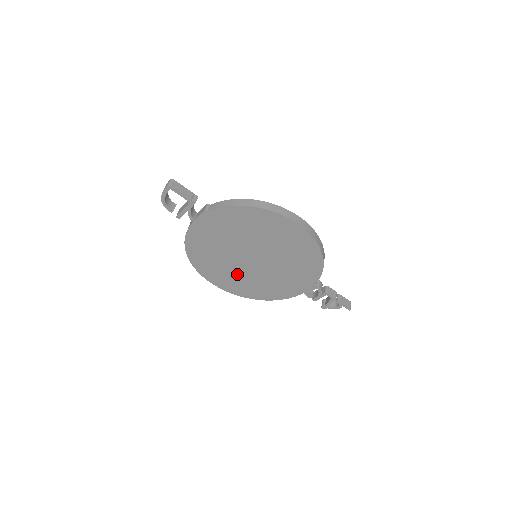
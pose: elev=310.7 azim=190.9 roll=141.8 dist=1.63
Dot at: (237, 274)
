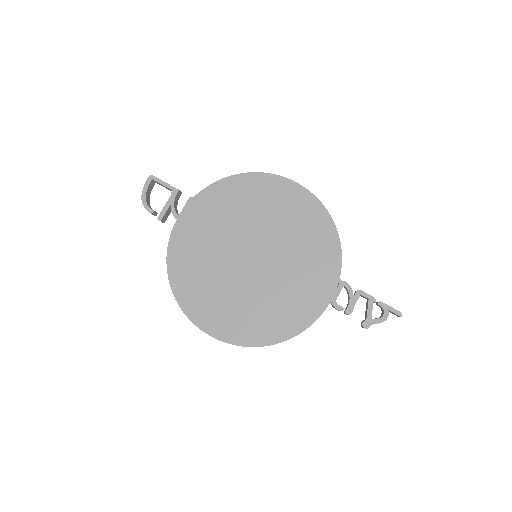
Dot at: (236, 297)
